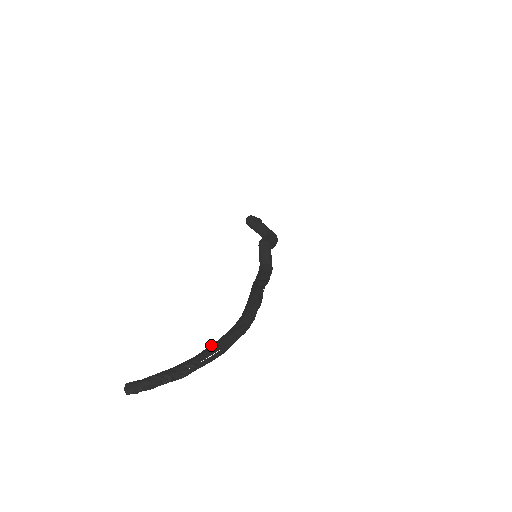
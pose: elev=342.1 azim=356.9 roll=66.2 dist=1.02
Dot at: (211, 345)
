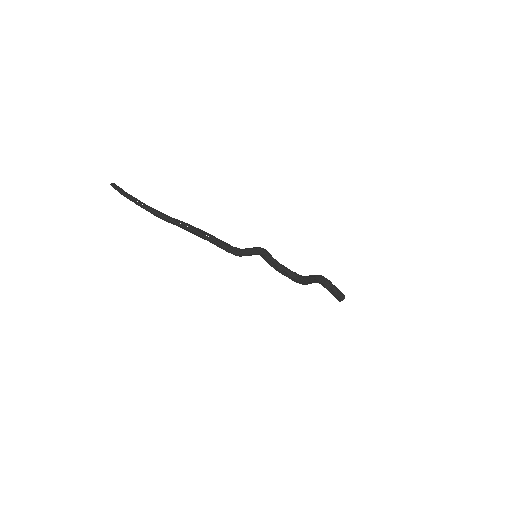
Dot at: (144, 203)
